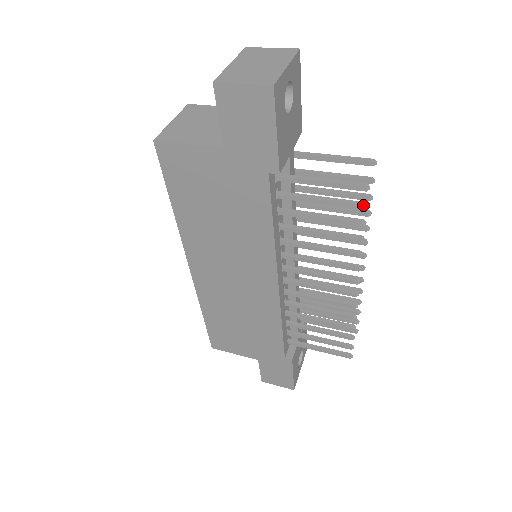
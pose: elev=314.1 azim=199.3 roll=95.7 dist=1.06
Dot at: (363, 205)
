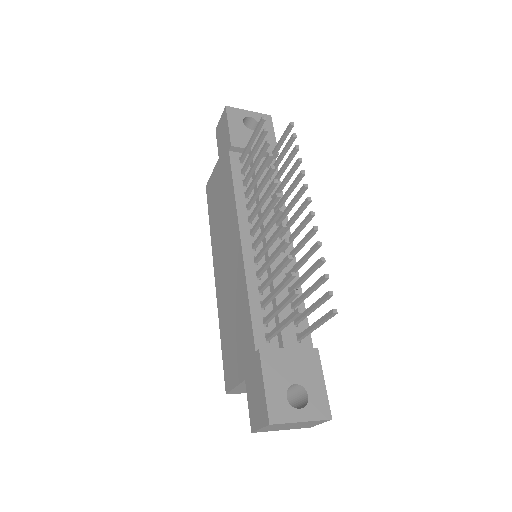
Dot at: (264, 129)
